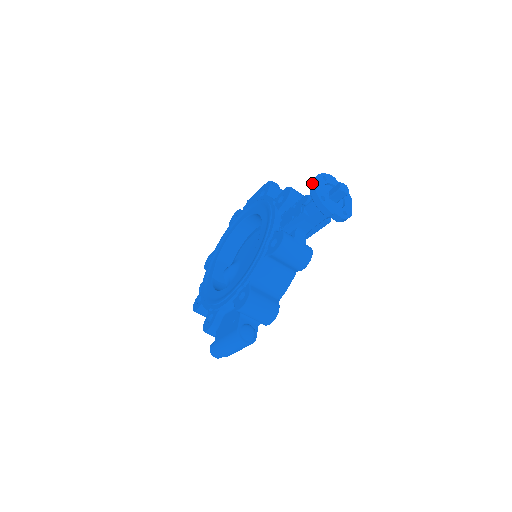
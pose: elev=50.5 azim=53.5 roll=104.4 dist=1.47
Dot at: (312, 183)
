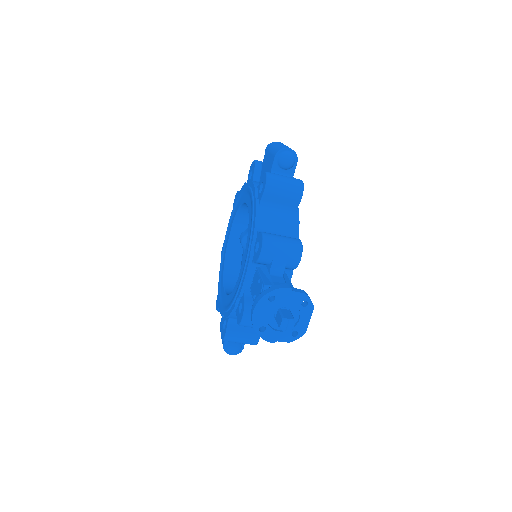
Dot at: (252, 310)
